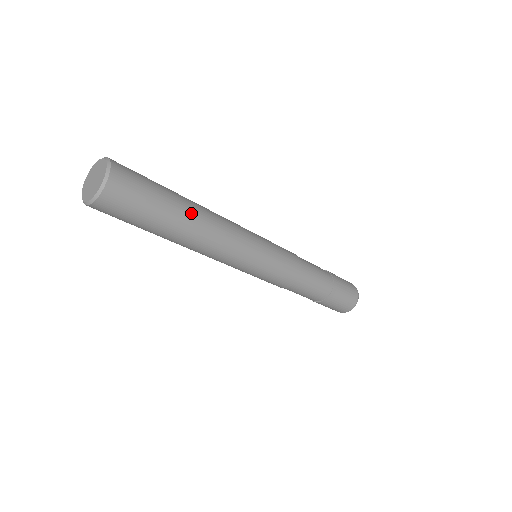
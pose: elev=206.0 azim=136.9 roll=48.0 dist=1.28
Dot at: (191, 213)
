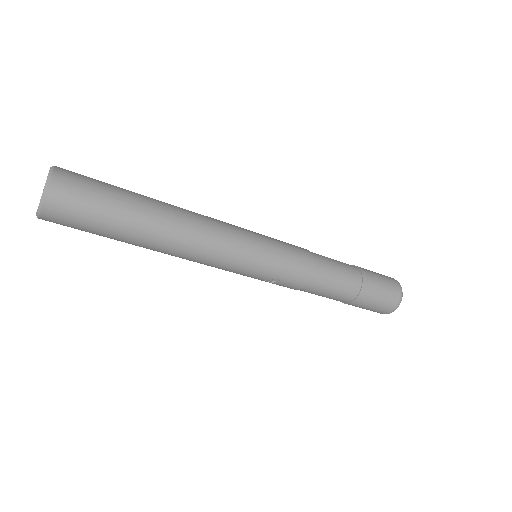
Dot at: (156, 200)
